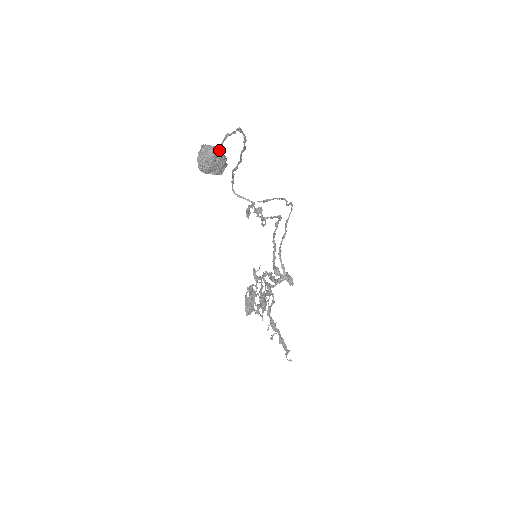
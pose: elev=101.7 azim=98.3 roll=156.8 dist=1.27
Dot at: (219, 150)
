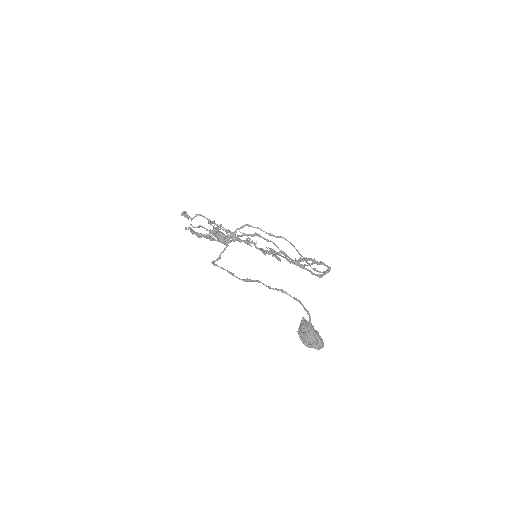
Dot at: (316, 333)
